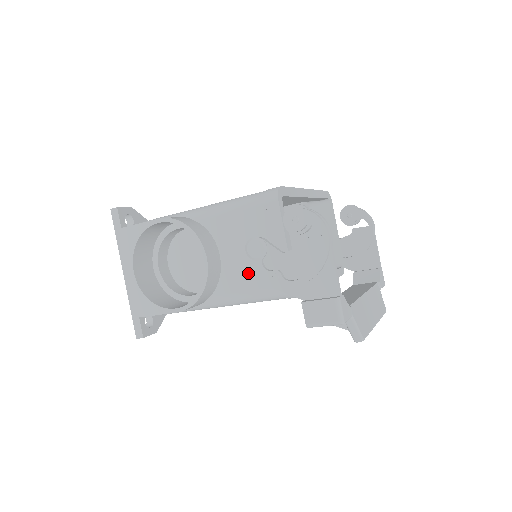
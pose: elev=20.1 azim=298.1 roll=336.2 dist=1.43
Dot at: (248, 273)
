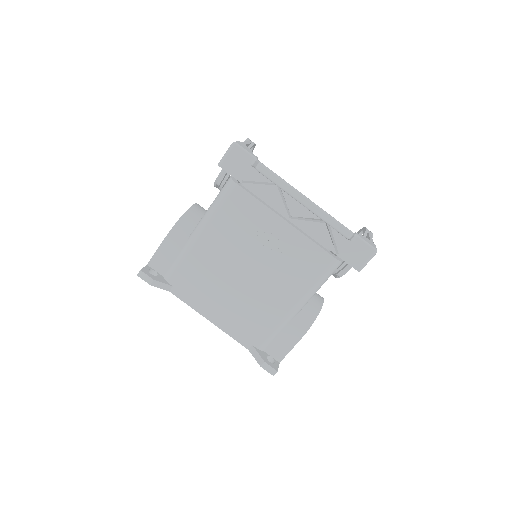
Dot at: occluded
